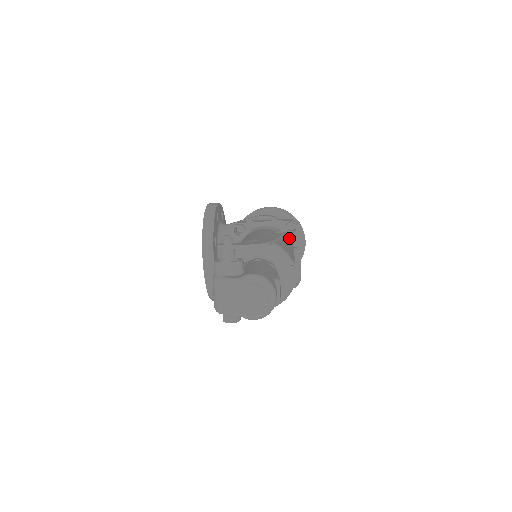
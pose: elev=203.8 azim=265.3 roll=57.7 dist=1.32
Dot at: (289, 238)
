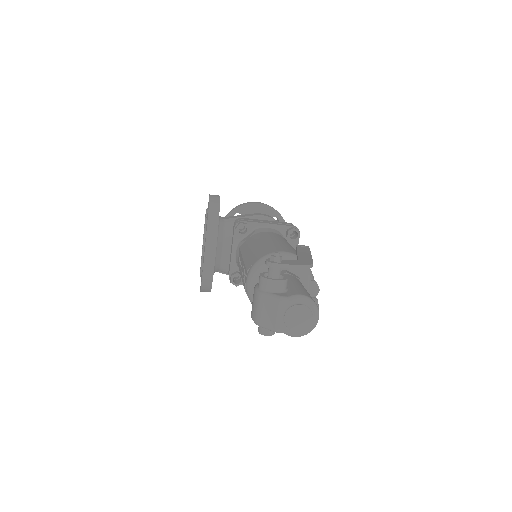
Dot at: (289, 242)
